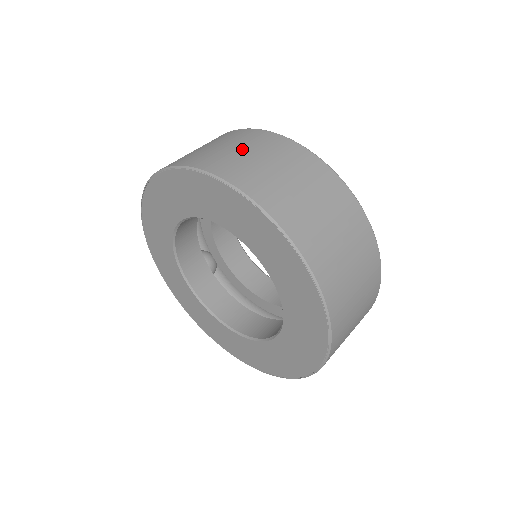
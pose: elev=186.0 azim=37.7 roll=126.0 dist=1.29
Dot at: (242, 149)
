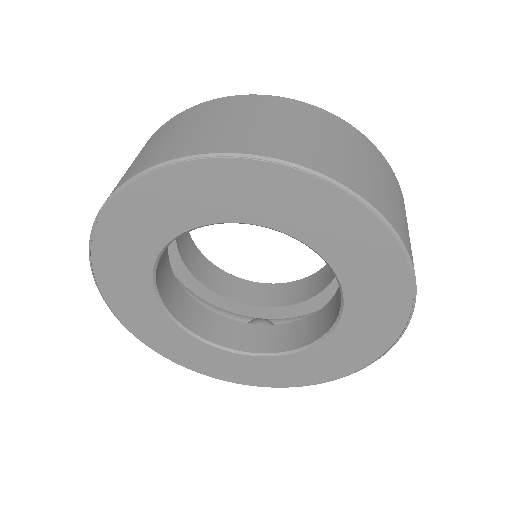
Dot at: (344, 147)
